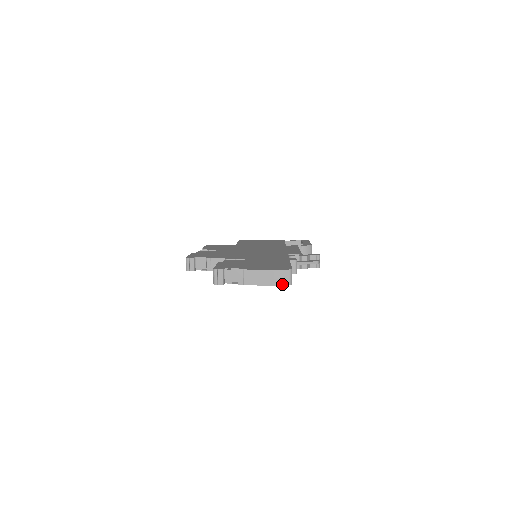
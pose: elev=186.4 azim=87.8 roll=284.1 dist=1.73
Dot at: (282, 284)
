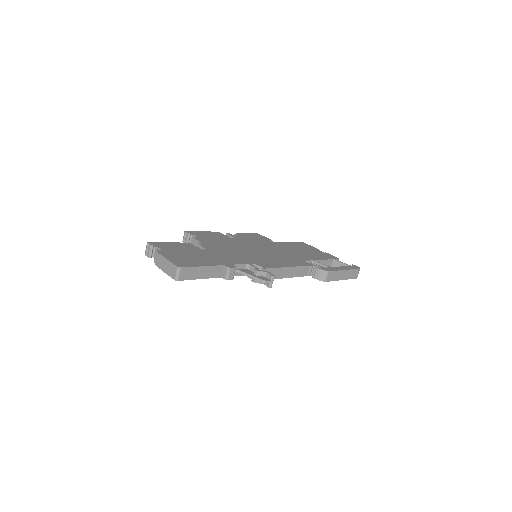
Dot at: (171, 276)
